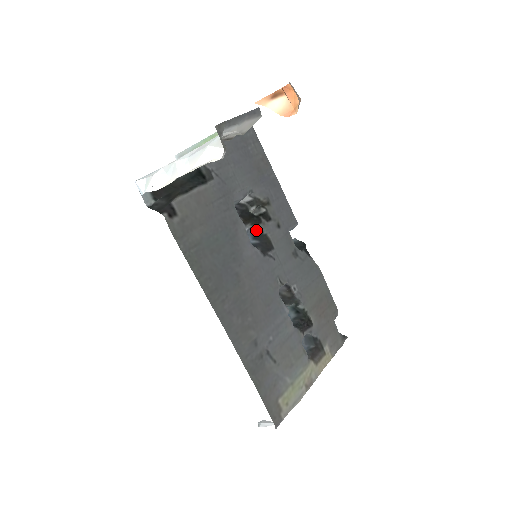
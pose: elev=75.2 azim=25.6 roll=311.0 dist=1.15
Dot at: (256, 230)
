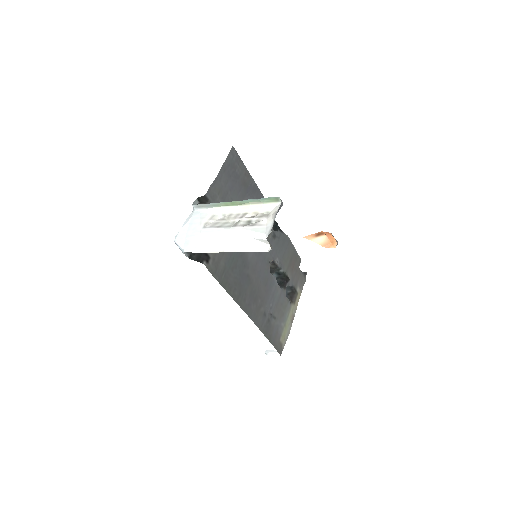
Dot at: occluded
